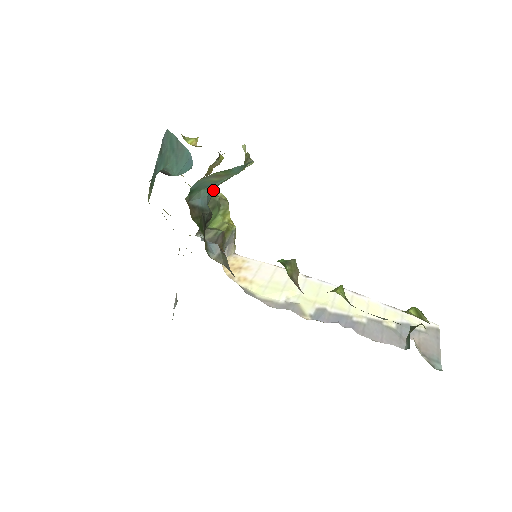
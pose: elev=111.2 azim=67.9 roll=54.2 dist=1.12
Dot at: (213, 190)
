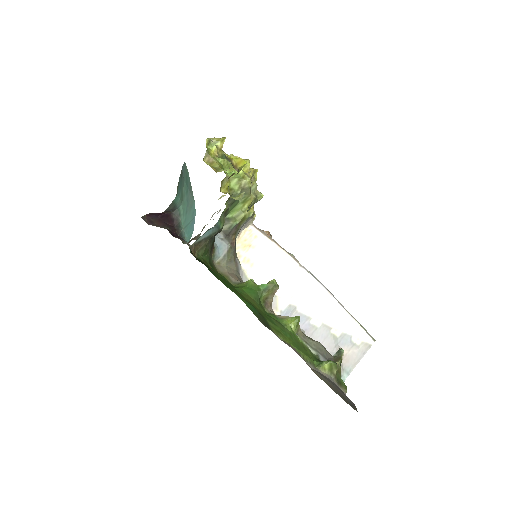
Dot at: occluded
